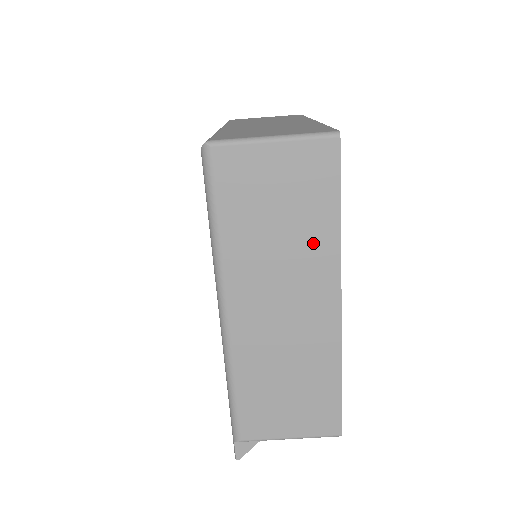
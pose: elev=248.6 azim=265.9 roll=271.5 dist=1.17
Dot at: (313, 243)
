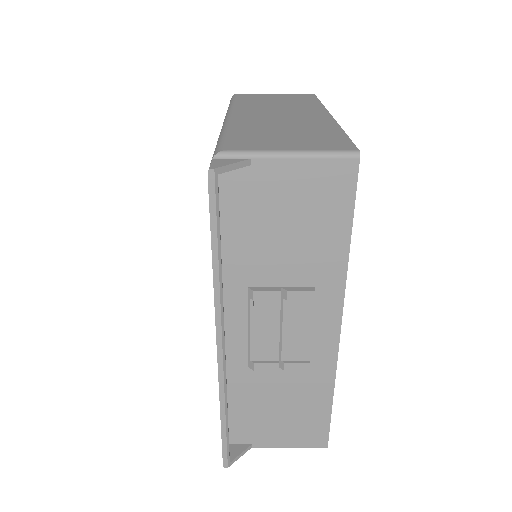
Dot at: (302, 105)
